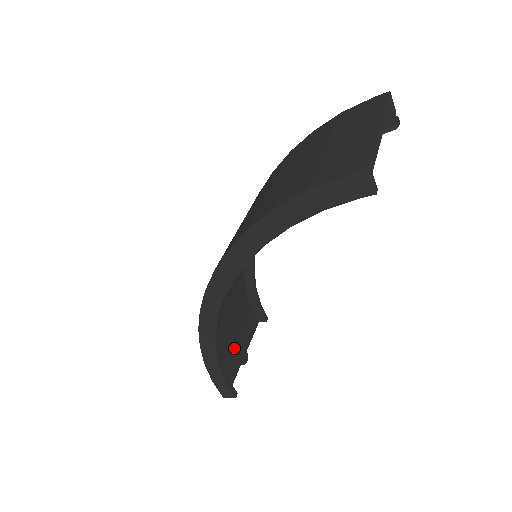
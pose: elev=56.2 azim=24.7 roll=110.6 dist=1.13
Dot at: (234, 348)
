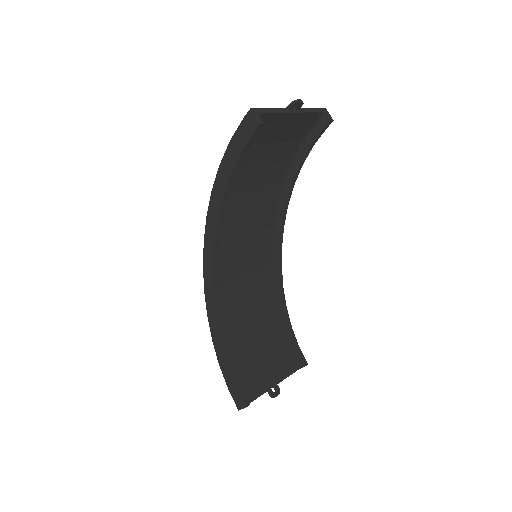
Dot at: (260, 371)
